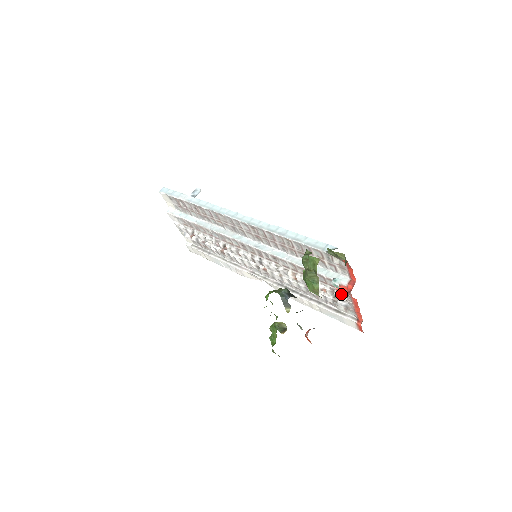
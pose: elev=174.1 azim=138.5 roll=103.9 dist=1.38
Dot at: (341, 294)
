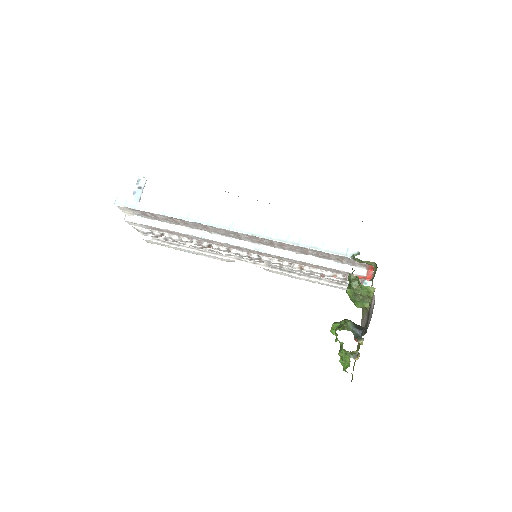
Dot at: occluded
